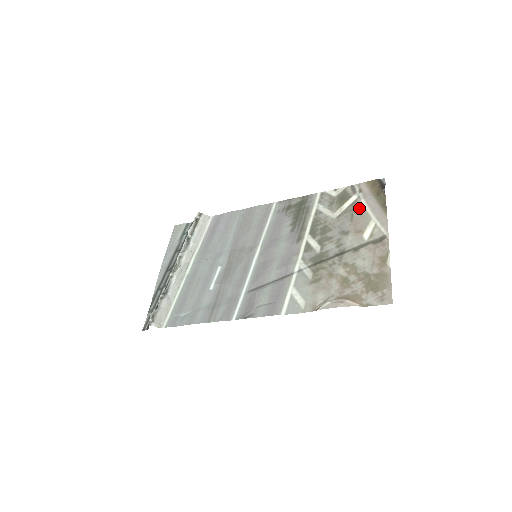
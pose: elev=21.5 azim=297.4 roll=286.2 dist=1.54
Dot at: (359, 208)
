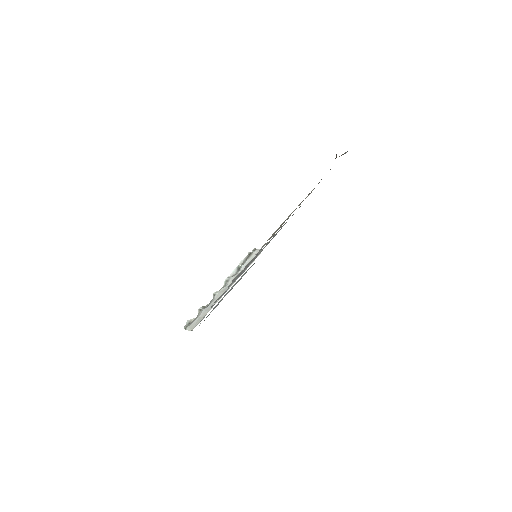
Dot at: occluded
